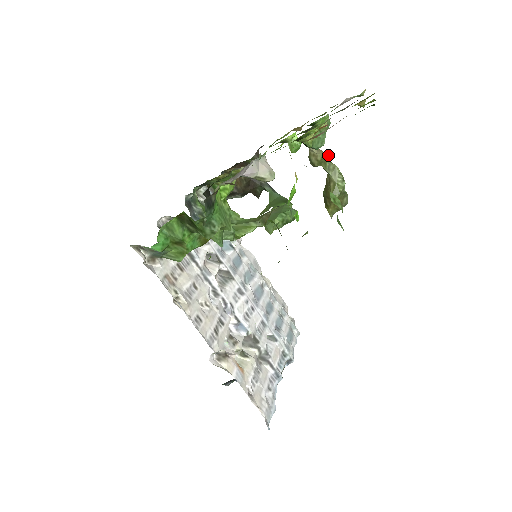
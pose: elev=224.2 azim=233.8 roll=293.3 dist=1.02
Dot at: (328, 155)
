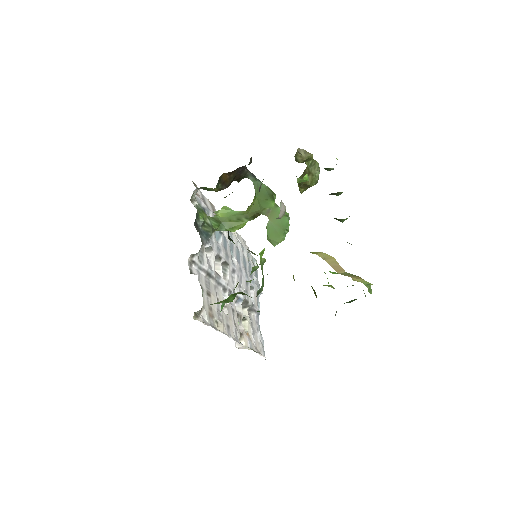
Dot at: (312, 155)
